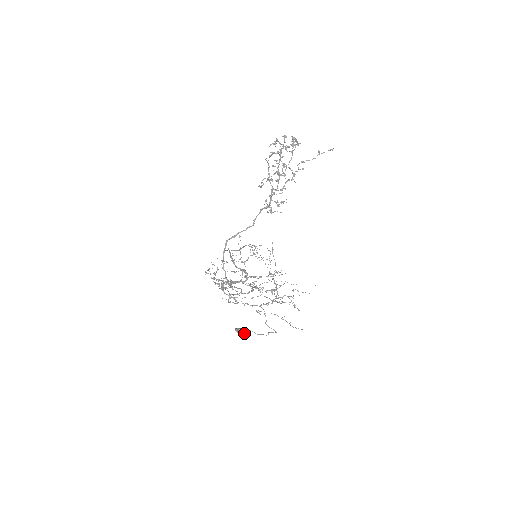
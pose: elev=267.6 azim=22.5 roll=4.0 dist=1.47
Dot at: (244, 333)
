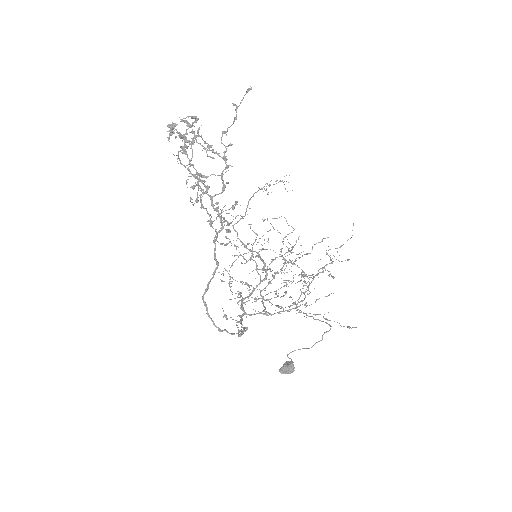
Dot at: (291, 370)
